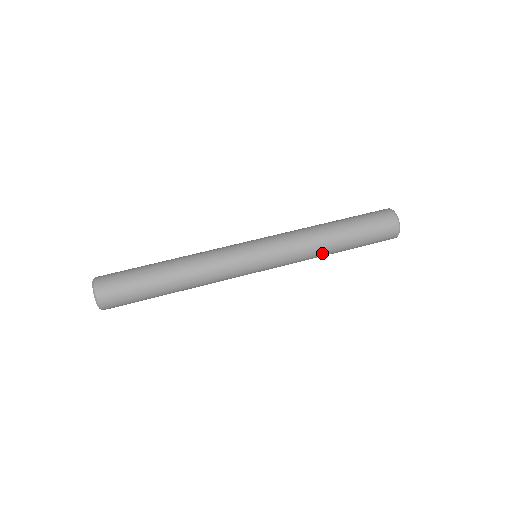
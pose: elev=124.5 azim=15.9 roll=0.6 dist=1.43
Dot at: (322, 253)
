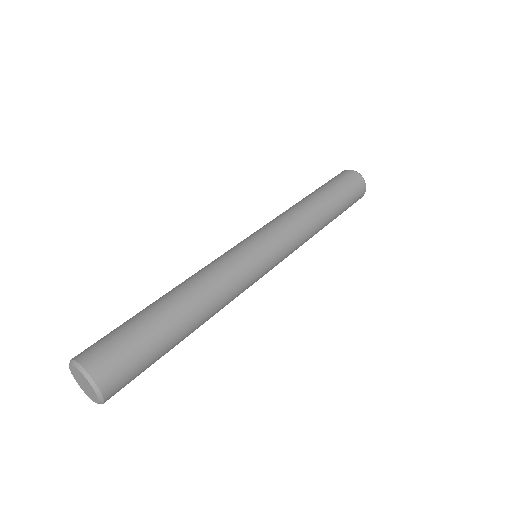
Dot at: occluded
